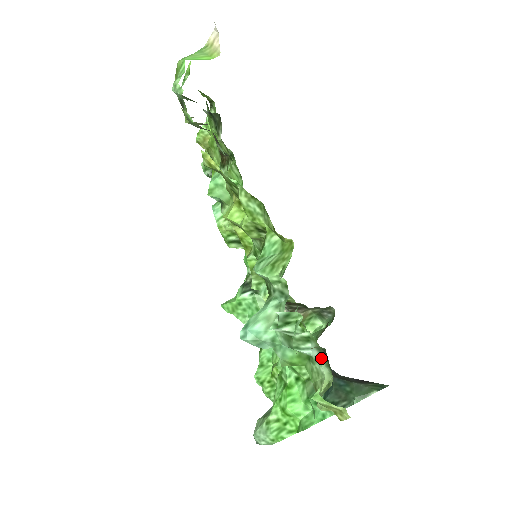
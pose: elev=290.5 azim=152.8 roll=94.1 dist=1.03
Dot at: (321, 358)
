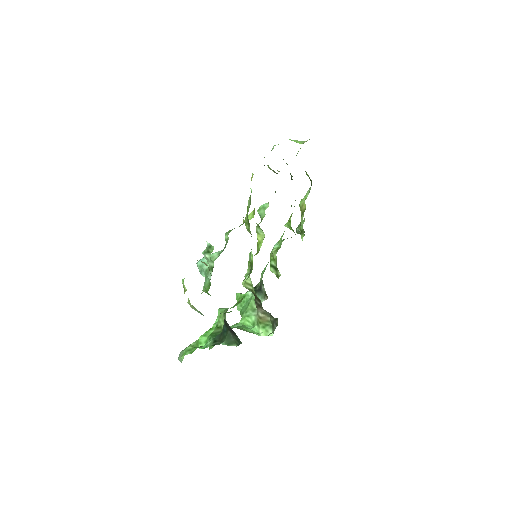
Dot at: occluded
